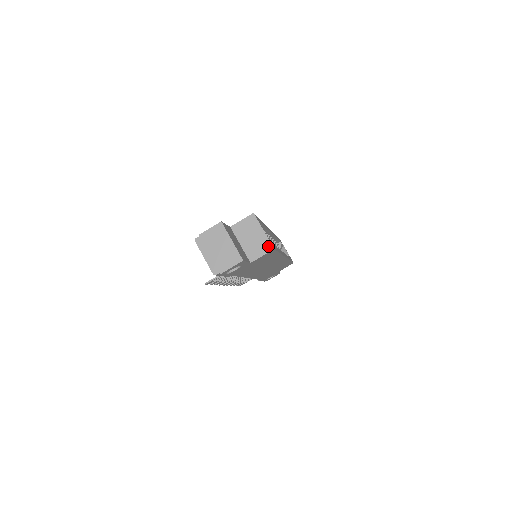
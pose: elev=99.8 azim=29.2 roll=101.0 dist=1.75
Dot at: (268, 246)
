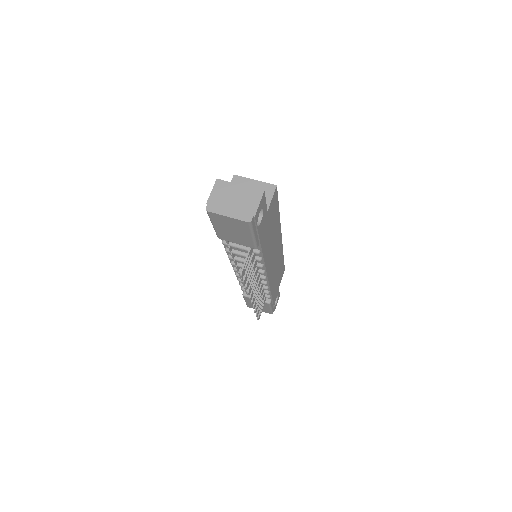
Dot at: (270, 187)
